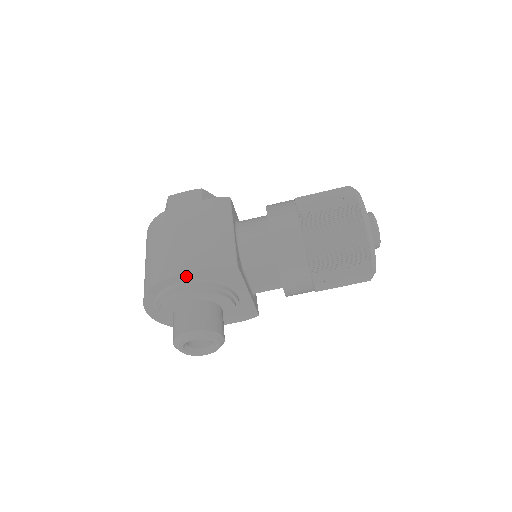
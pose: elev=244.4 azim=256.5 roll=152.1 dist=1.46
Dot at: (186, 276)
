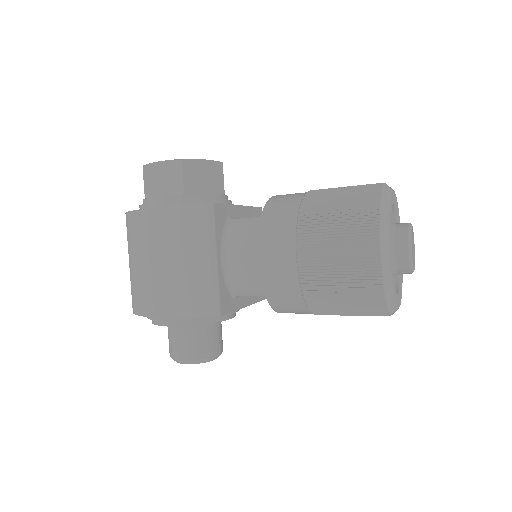
Dot at: (166, 316)
